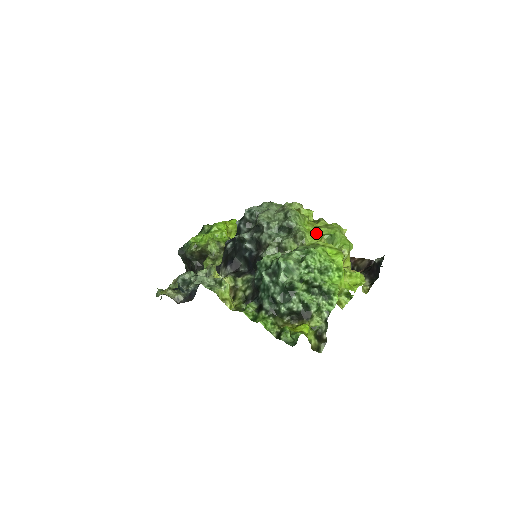
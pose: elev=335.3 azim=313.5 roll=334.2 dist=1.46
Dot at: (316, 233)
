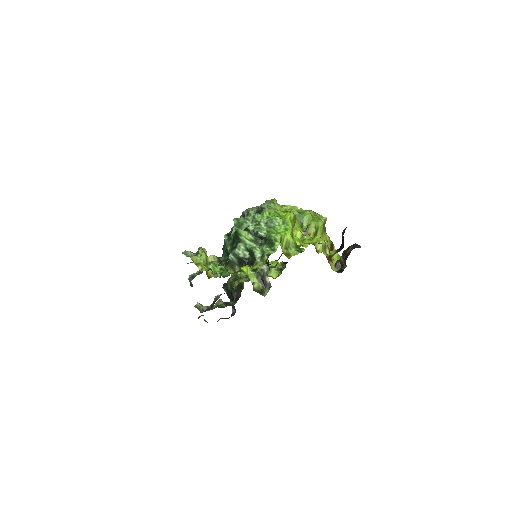
Dot at: occluded
